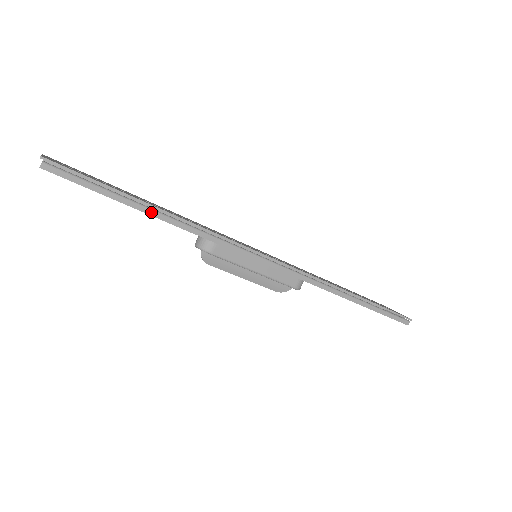
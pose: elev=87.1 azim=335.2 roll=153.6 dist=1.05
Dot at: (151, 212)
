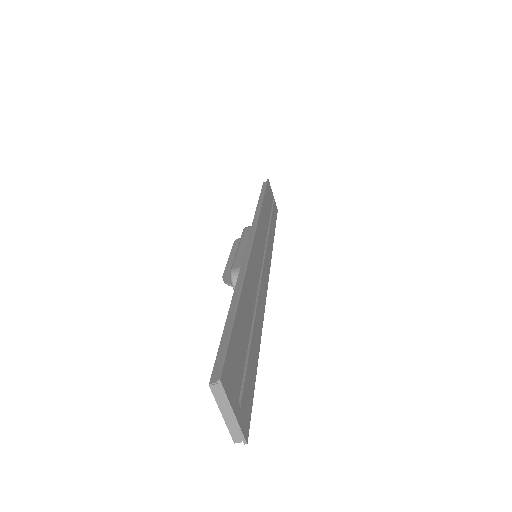
Dot at: occluded
